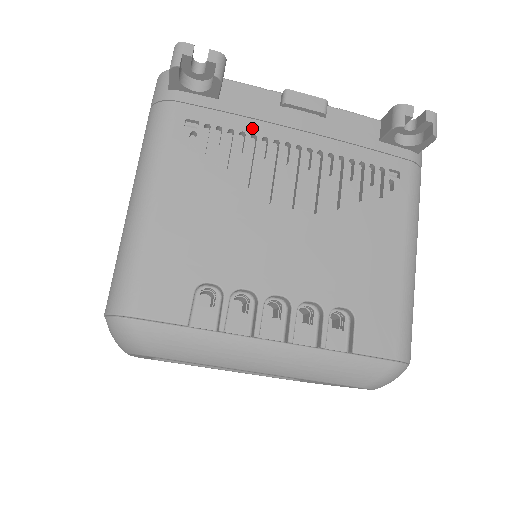
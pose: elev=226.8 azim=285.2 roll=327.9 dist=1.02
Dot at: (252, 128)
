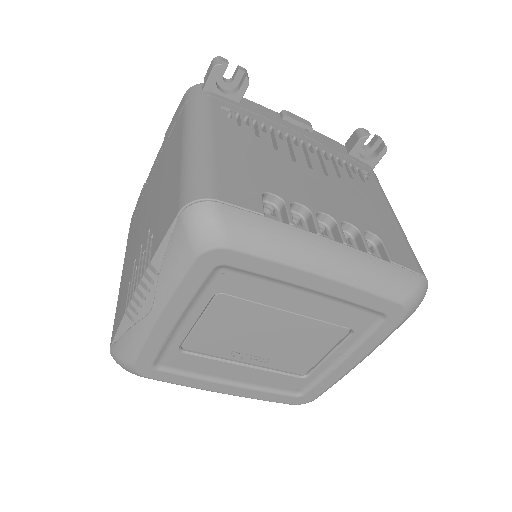
Dot at: (268, 123)
